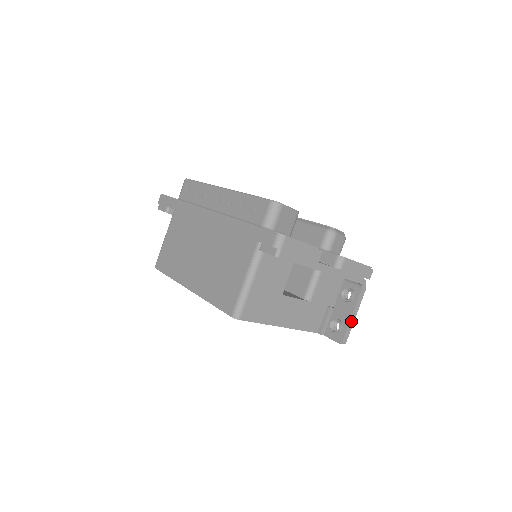
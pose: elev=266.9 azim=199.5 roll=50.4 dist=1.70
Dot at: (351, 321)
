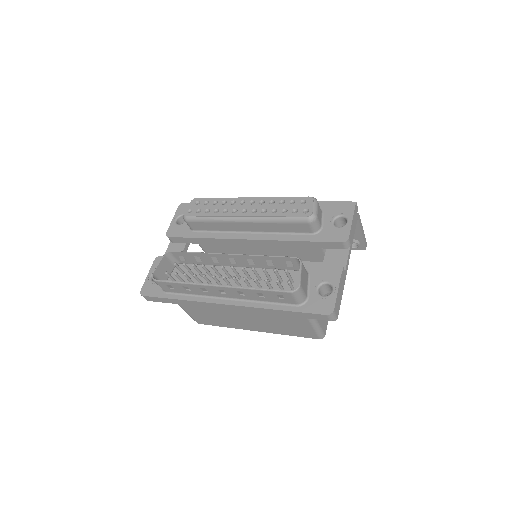
Dot at: (363, 236)
